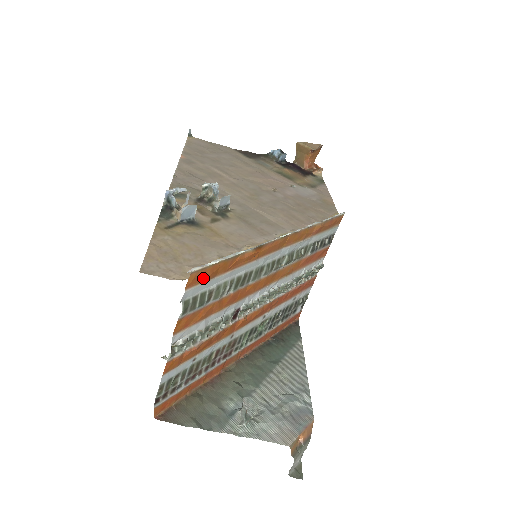
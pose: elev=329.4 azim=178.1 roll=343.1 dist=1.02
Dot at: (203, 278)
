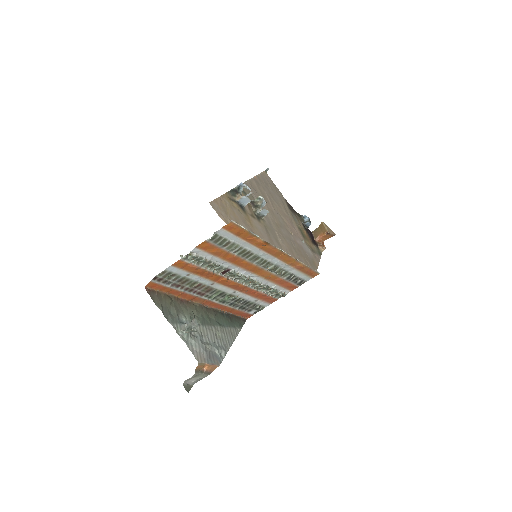
Dot at: (233, 230)
